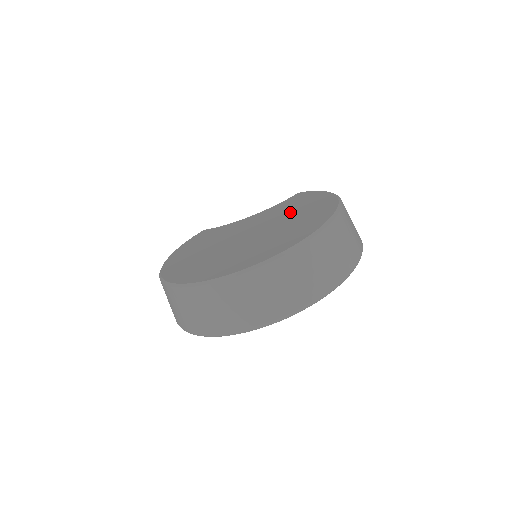
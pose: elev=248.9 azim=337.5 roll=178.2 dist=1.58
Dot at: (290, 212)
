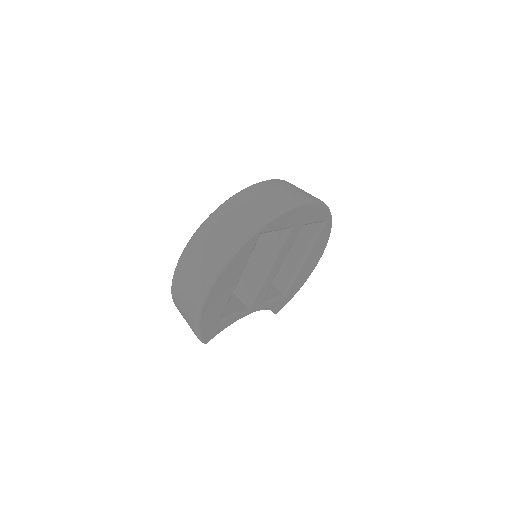
Dot at: occluded
